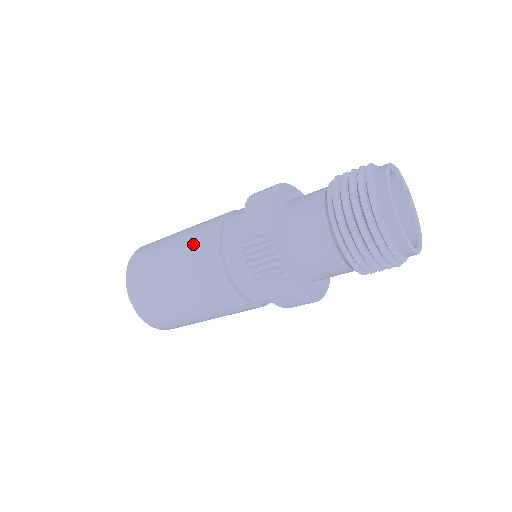
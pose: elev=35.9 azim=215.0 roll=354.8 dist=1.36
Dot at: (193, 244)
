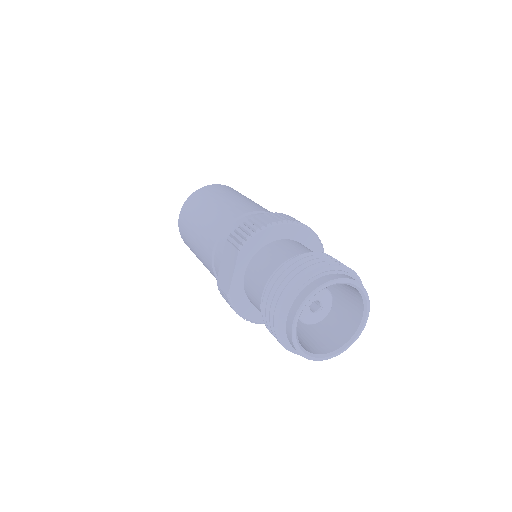
Dot at: (202, 243)
